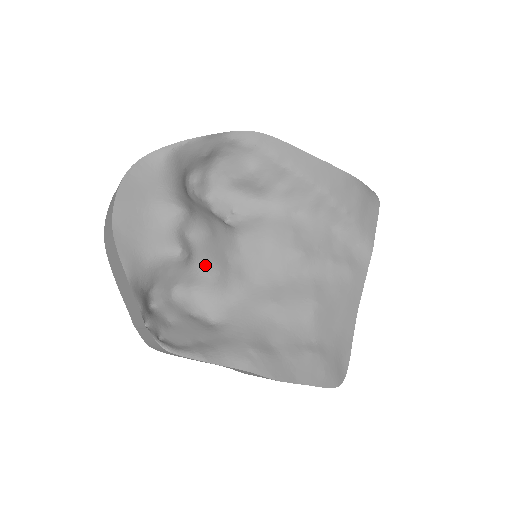
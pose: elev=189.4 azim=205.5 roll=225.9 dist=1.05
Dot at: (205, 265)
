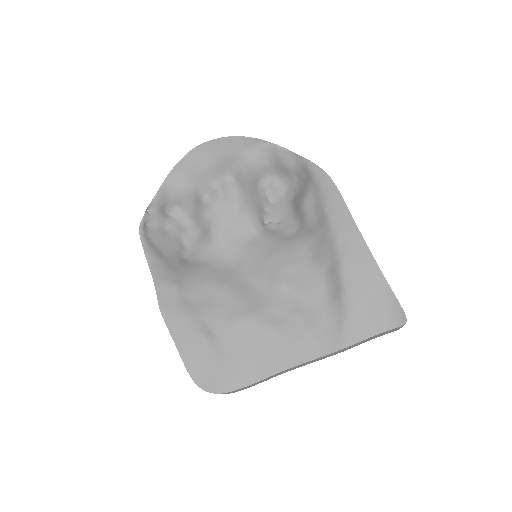
Dot at: (215, 222)
